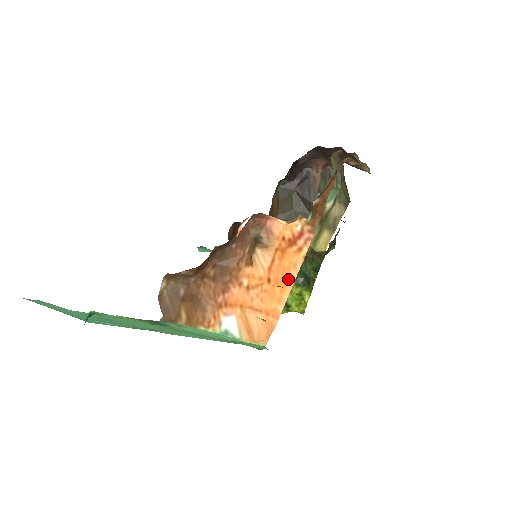
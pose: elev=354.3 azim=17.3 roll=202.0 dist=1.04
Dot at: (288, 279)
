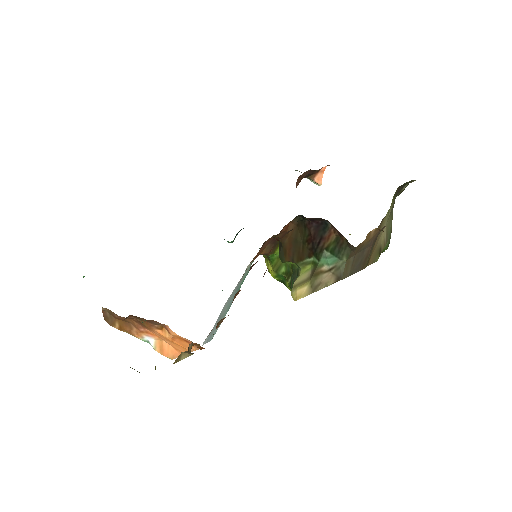
Dot at: (187, 348)
